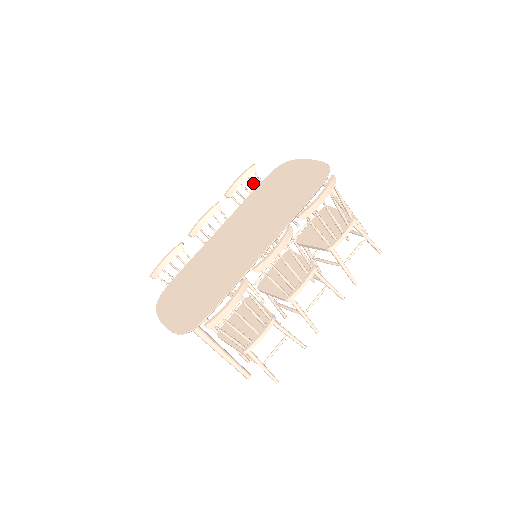
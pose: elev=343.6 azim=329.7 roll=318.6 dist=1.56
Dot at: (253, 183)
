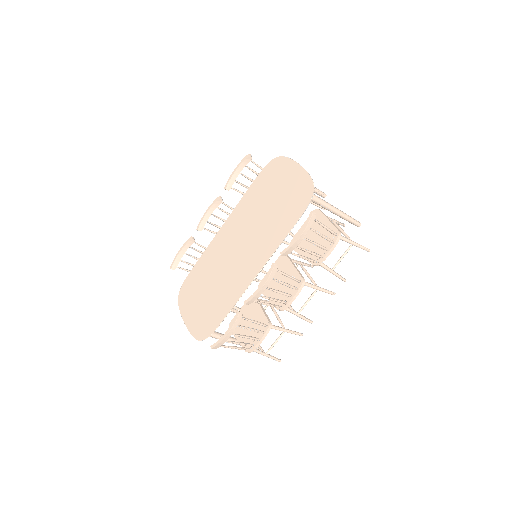
Dot at: (251, 170)
